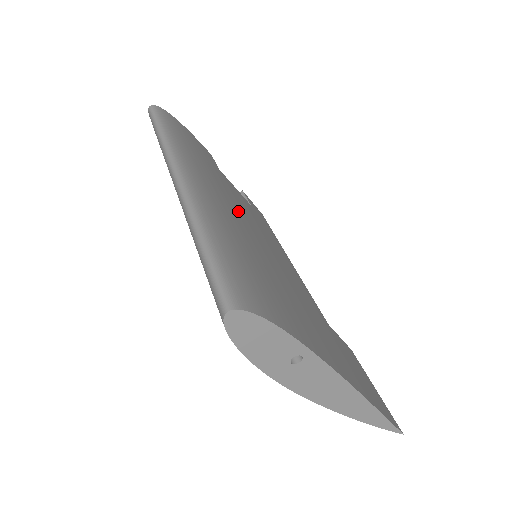
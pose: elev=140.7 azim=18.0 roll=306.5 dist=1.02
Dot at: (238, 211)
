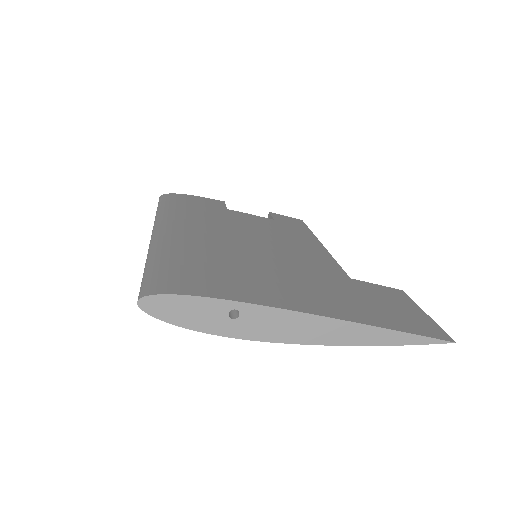
Dot at: (223, 231)
